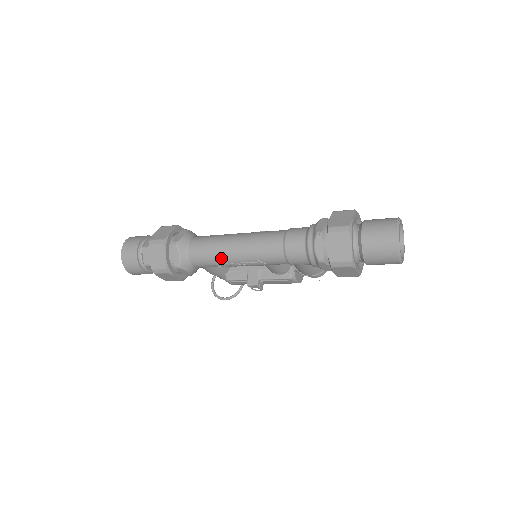
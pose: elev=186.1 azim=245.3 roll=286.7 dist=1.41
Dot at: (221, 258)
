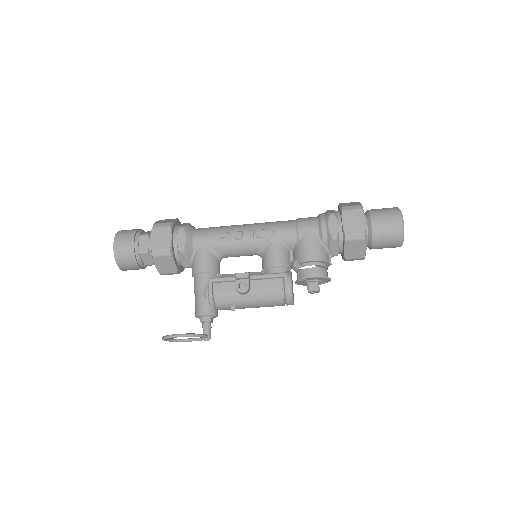
Dot at: (230, 228)
